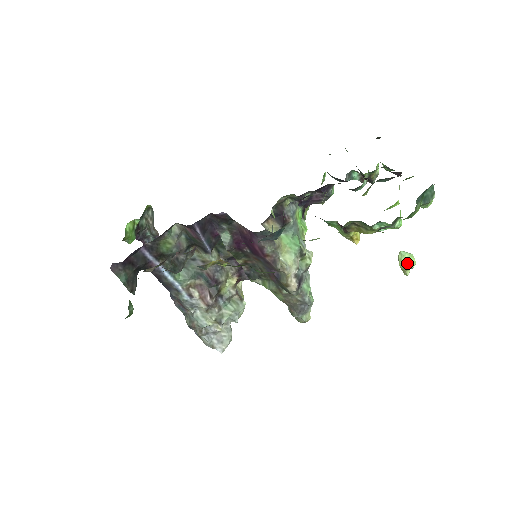
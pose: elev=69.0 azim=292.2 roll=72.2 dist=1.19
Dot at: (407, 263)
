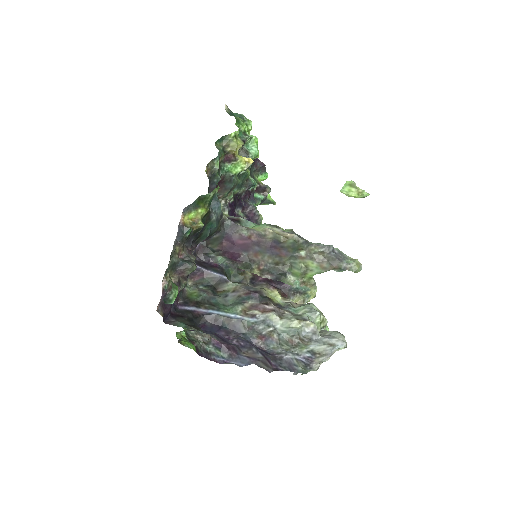
Dot at: (349, 187)
